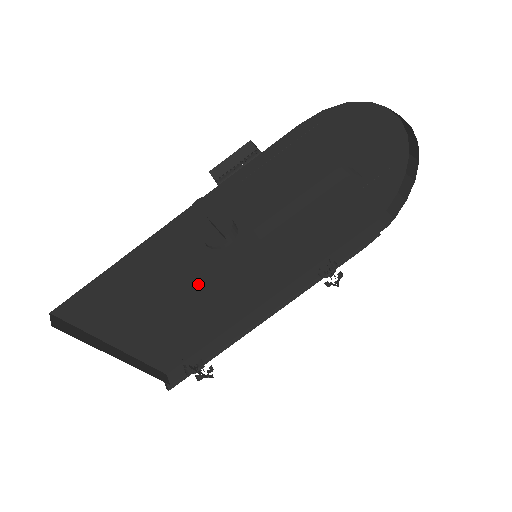
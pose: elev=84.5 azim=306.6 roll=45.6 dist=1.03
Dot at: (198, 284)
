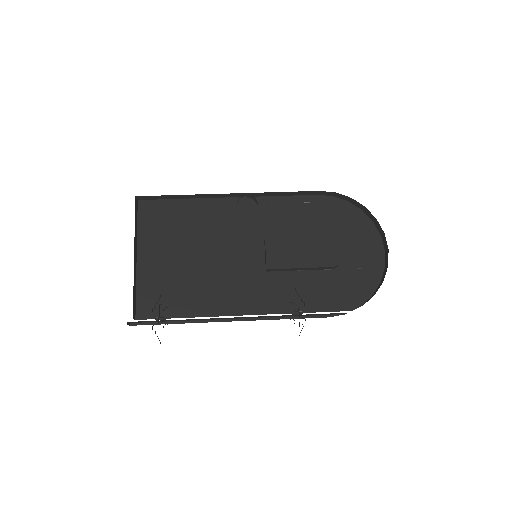
Dot at: (212, 253)
